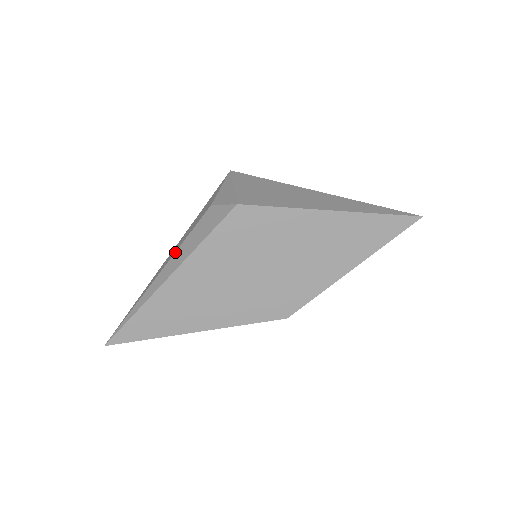
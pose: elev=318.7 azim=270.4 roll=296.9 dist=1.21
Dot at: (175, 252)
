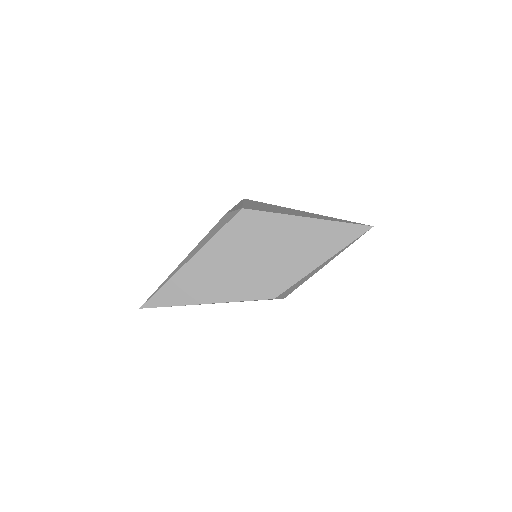
Dot at: (198, 244)
